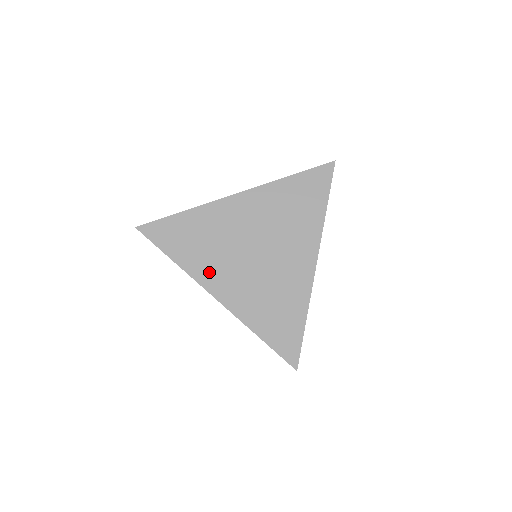
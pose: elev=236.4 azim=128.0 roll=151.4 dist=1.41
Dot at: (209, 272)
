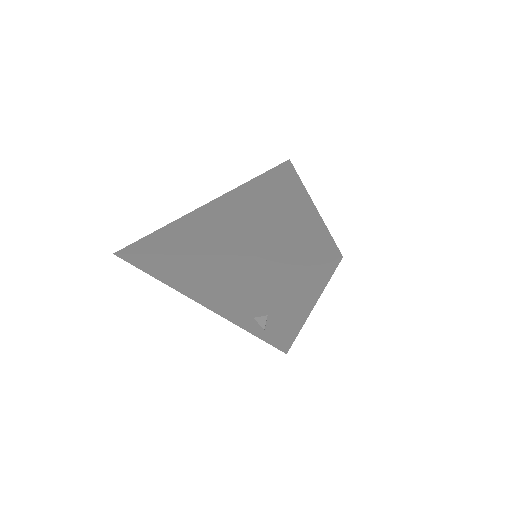
Dot at: (199, 244)
